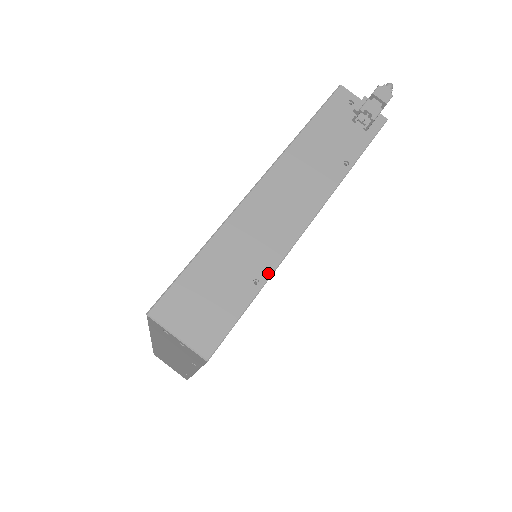
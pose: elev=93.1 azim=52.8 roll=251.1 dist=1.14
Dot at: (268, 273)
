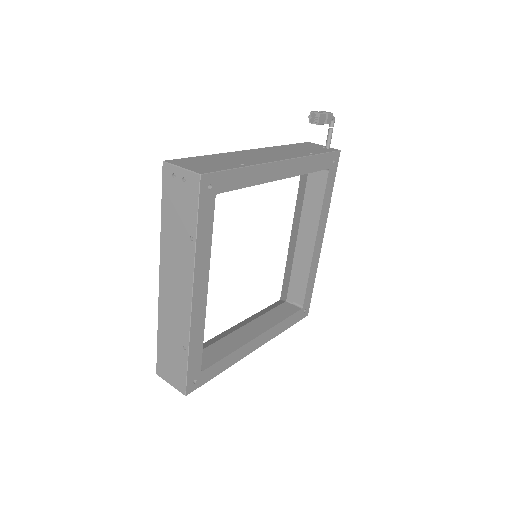
Dot at: (251, 164)
